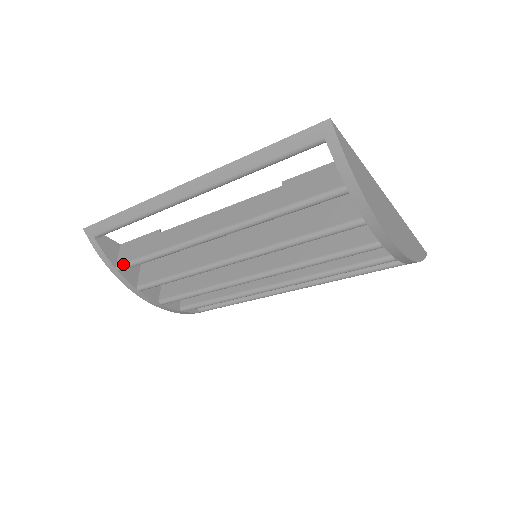
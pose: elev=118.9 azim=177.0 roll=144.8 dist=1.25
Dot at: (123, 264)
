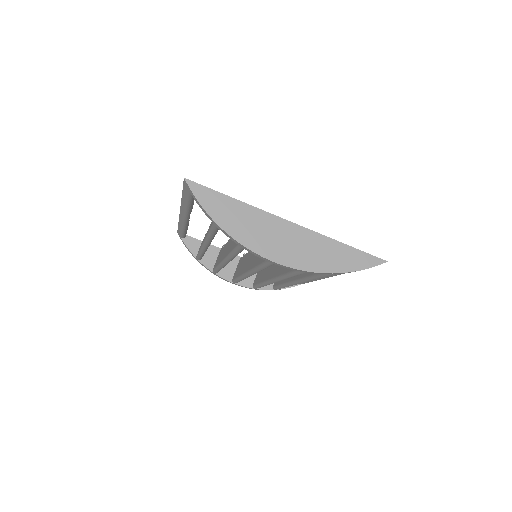
Dot at: occluded
